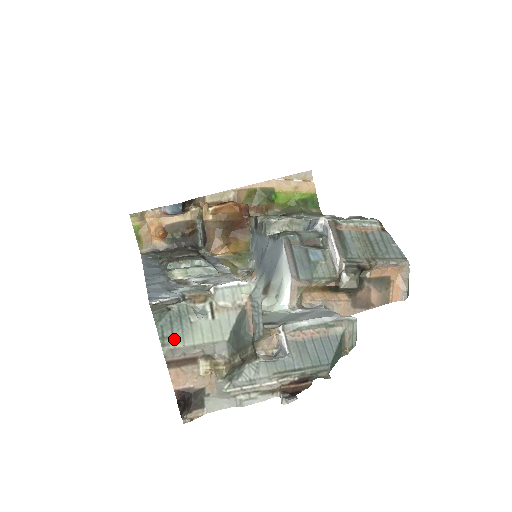
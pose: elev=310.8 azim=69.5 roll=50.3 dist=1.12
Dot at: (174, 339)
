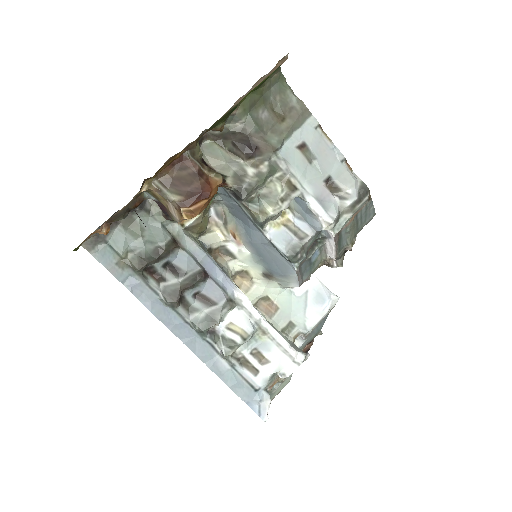
Dot at: occluded
